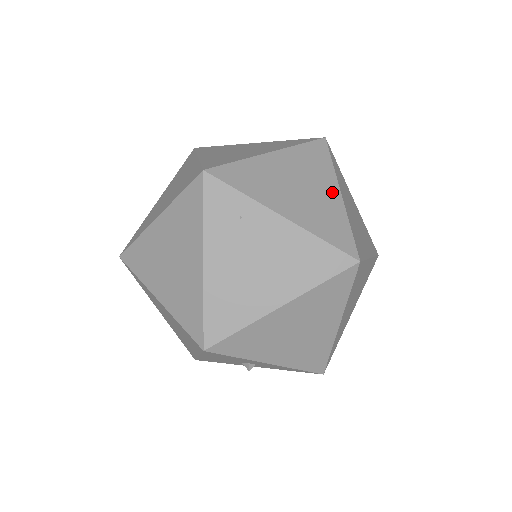
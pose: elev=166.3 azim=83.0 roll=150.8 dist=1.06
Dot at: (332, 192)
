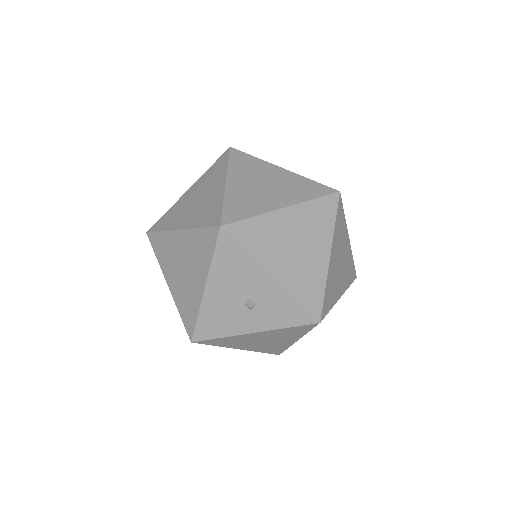
Dot at: occluded
